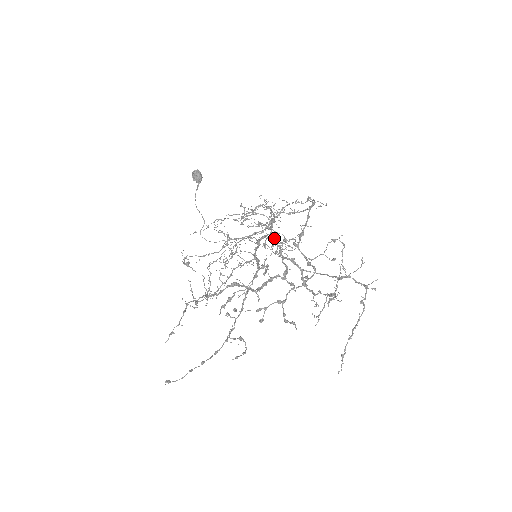
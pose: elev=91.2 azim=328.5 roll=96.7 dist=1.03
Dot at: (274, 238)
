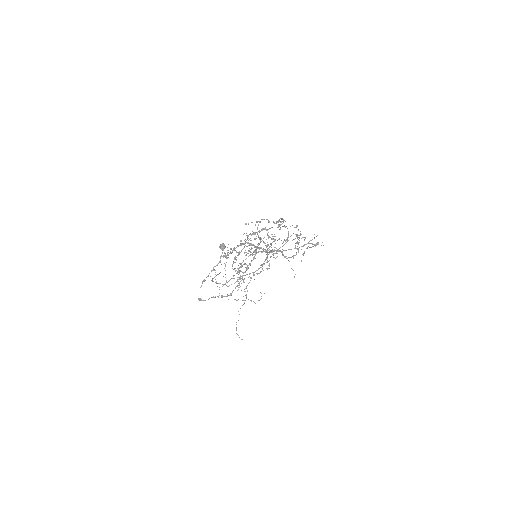
Dot at: (267, 252)
